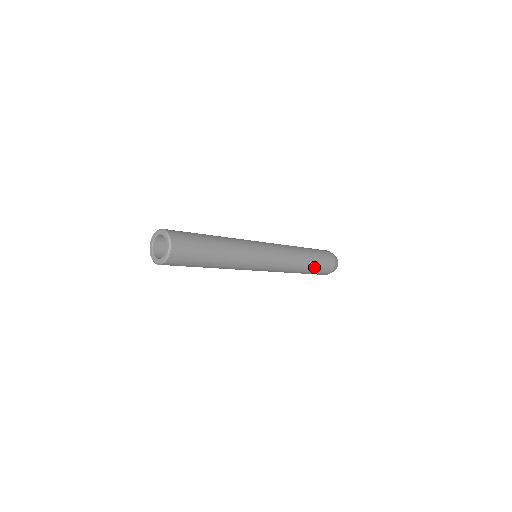
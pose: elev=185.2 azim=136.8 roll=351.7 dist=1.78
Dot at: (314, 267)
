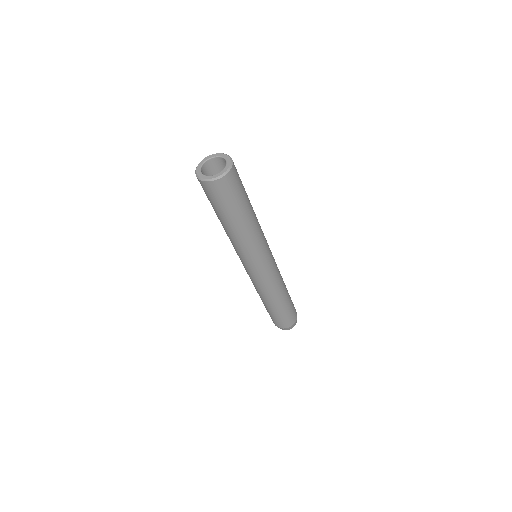
Dot at: (277, 311)
